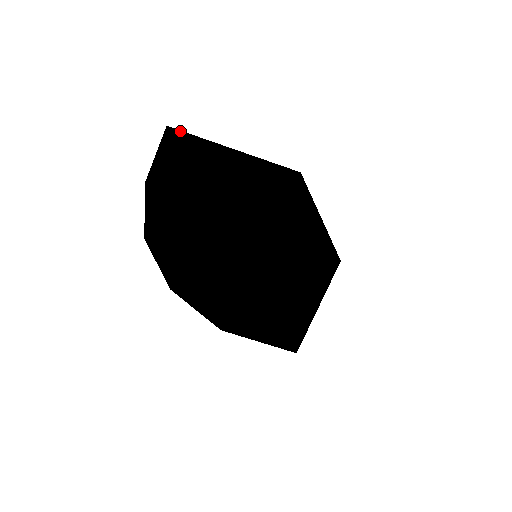
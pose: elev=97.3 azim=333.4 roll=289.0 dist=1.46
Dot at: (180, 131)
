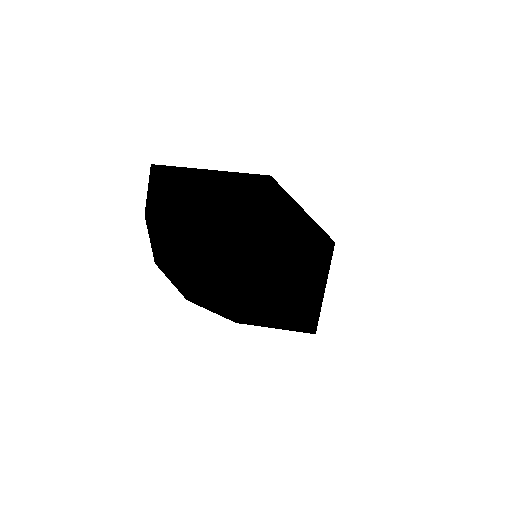
Dot at: (163, 166)
